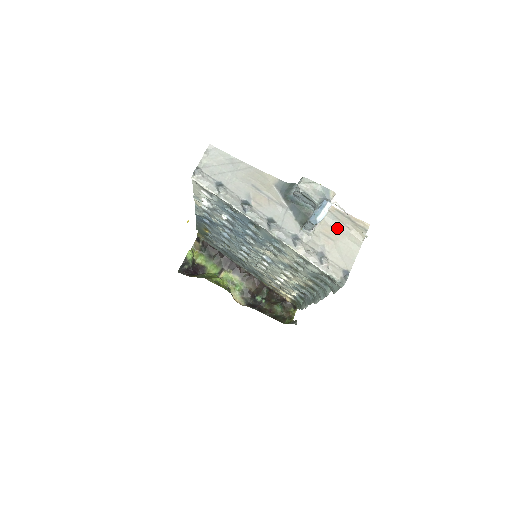
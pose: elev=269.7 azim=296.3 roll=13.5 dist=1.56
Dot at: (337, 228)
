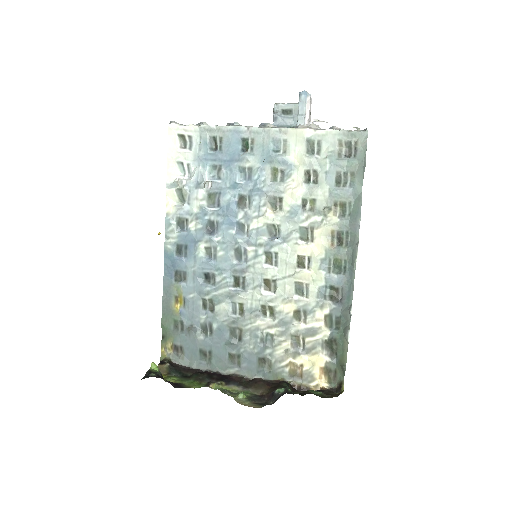
Dot at: occluded
